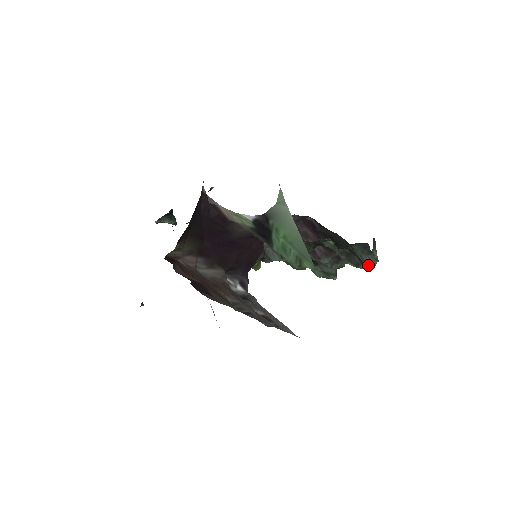
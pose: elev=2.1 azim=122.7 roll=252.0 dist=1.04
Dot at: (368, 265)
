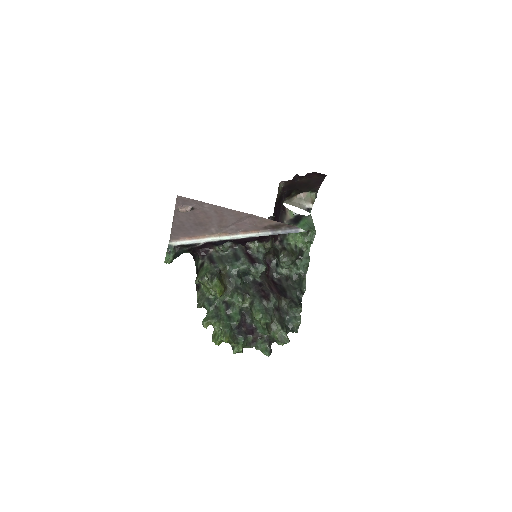
Dot at: (301, 308)
